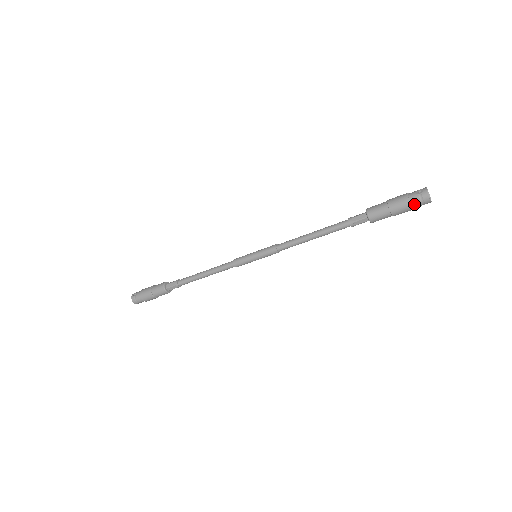
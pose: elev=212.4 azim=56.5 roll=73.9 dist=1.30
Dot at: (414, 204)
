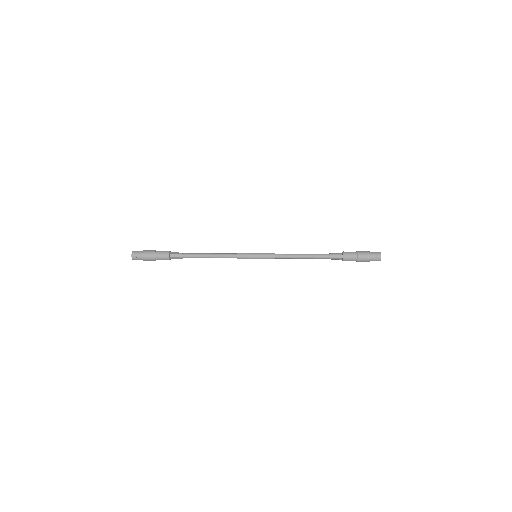
Dot at: occluded
